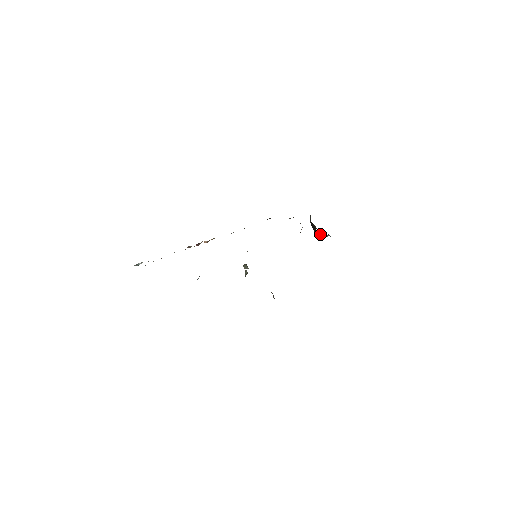
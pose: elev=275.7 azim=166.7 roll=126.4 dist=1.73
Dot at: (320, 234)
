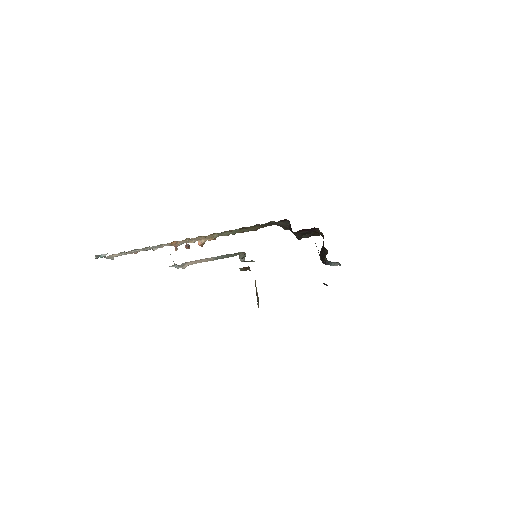
Dot at: (328, 263)
